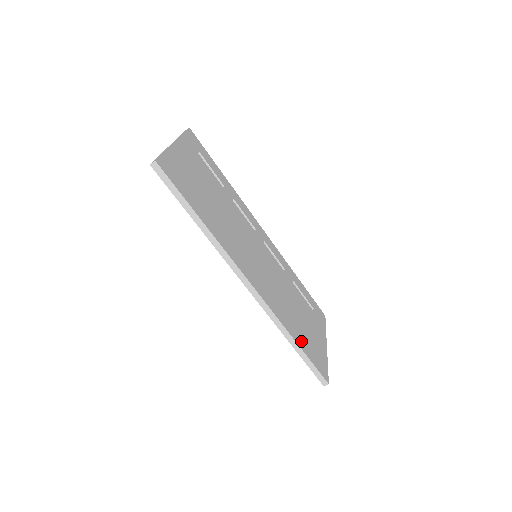
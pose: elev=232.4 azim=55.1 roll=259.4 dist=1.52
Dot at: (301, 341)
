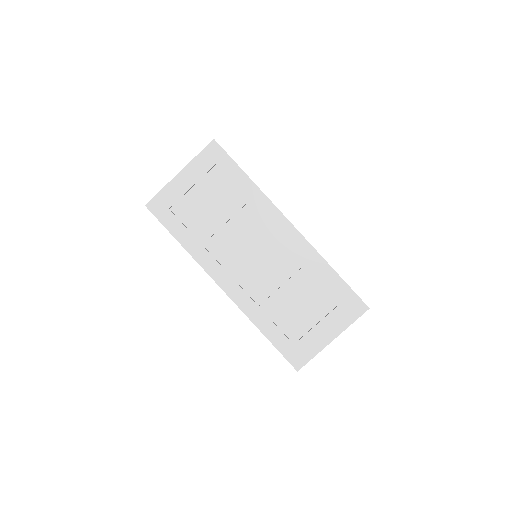
Dot at: (274, 333)
